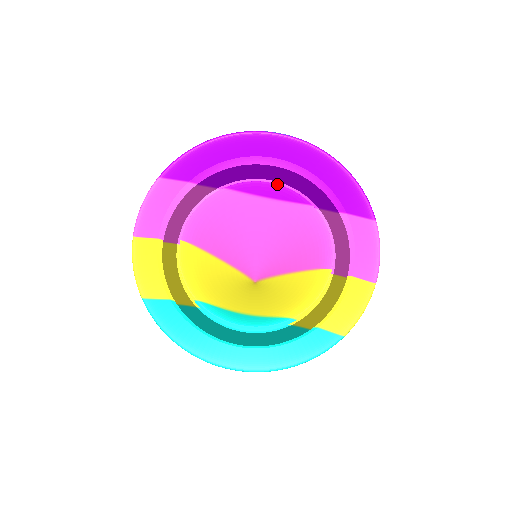
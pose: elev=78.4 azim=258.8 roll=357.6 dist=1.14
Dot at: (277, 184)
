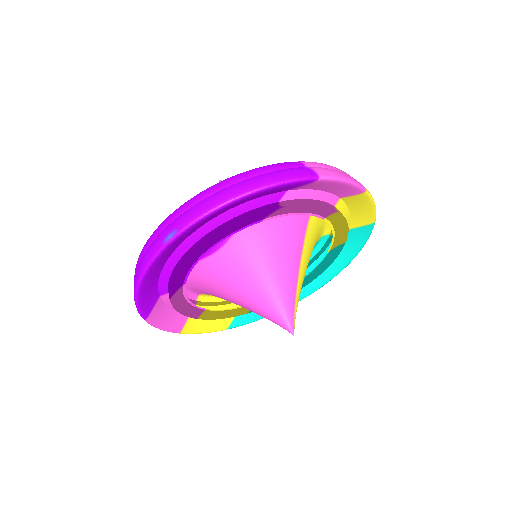
Dot at: occluded
